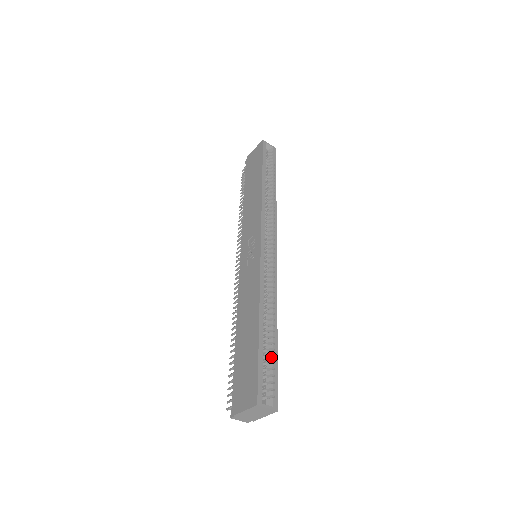
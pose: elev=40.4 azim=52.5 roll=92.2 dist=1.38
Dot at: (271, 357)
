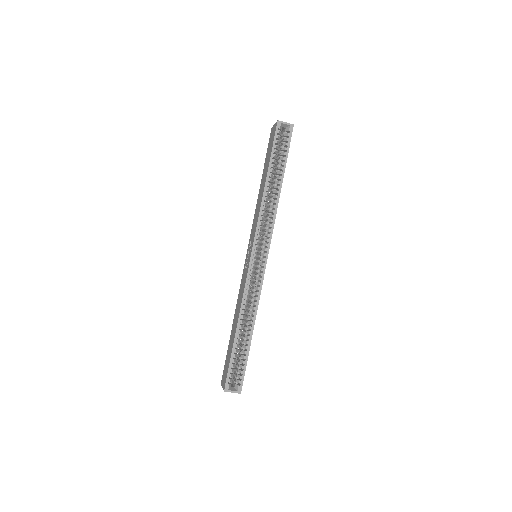
Dot at: (243, 355)
